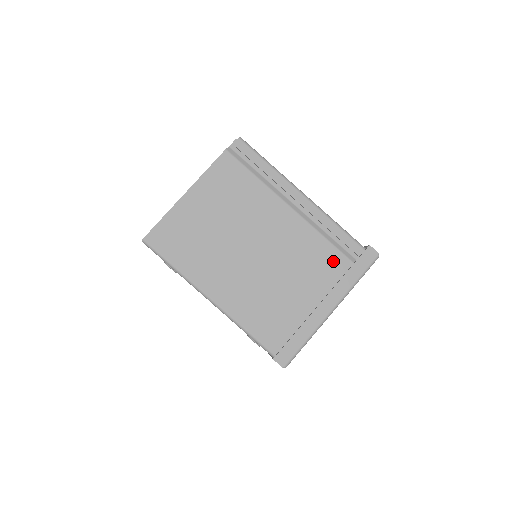
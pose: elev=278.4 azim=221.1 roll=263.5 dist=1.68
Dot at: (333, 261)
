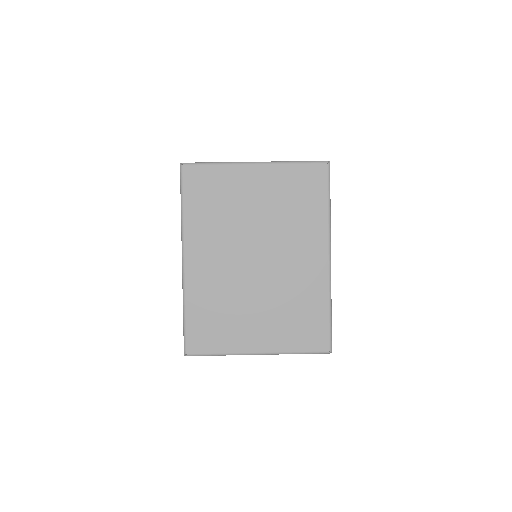
Dot at: occluded
